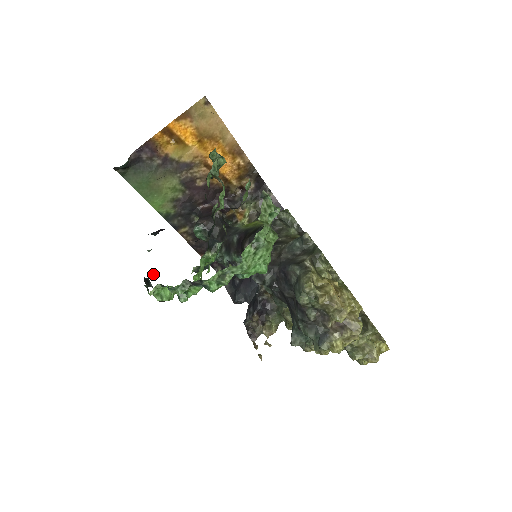
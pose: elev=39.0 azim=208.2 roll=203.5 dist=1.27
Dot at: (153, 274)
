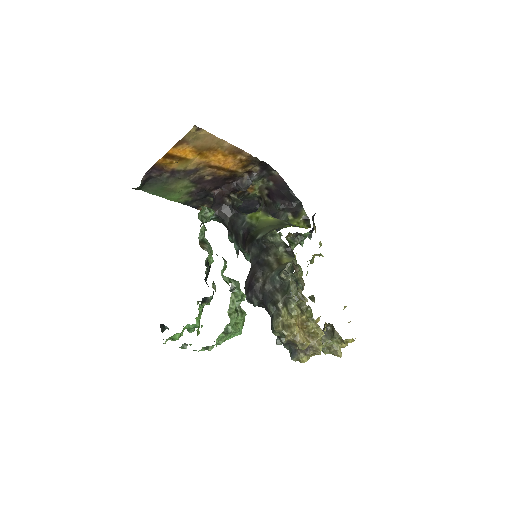
Dot at: occluded
